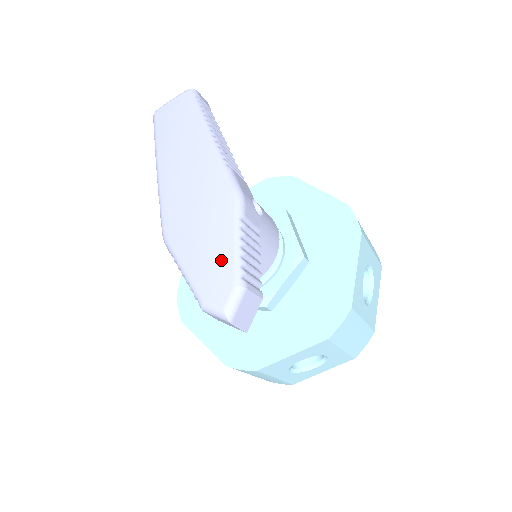
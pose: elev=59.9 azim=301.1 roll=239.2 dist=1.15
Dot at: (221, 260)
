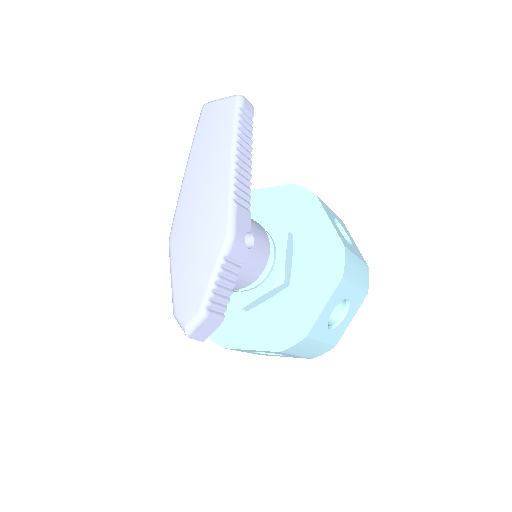
Dot at: (197, 286)
